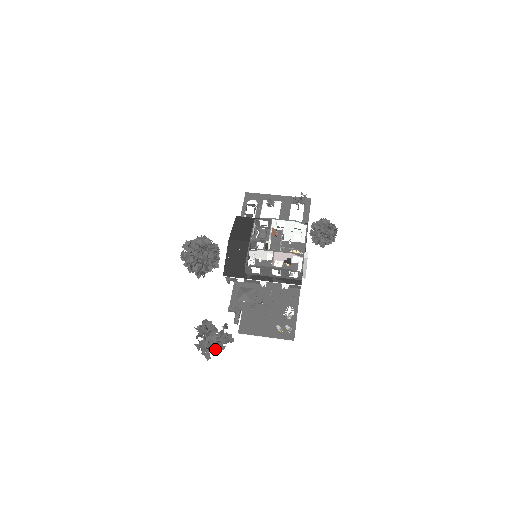
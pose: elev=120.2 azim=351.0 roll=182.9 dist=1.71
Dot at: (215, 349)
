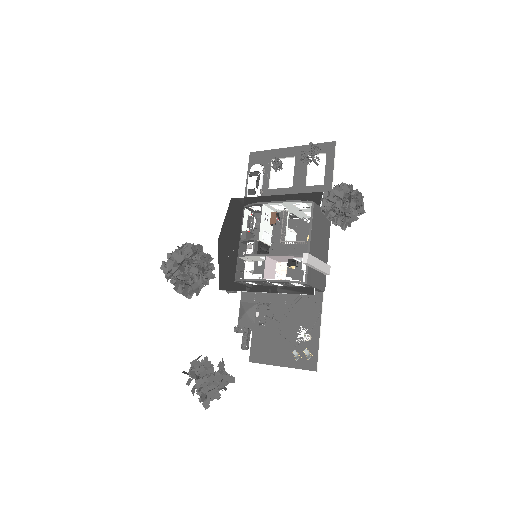
Dot at: occluded
